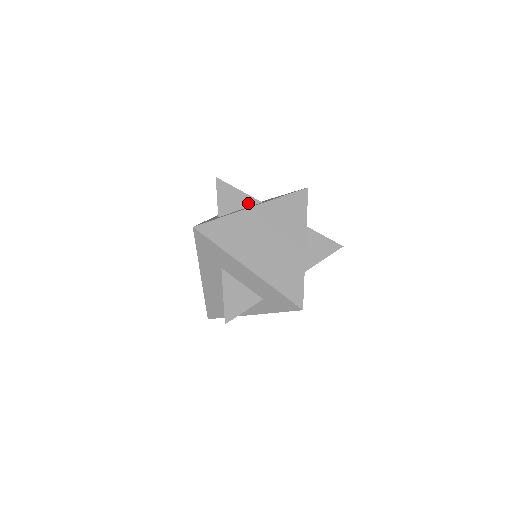
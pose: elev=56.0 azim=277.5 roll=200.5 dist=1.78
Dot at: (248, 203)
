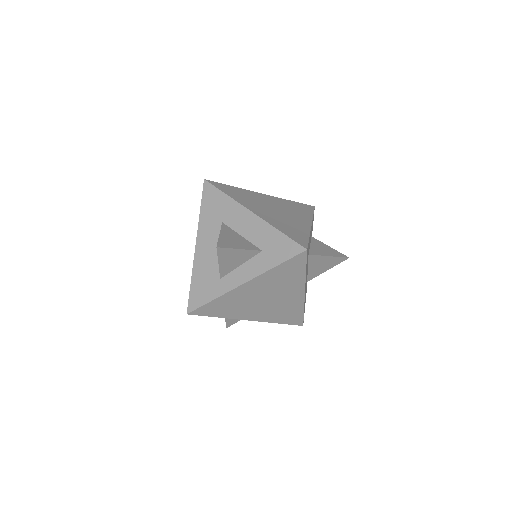
Dot at: occluded
